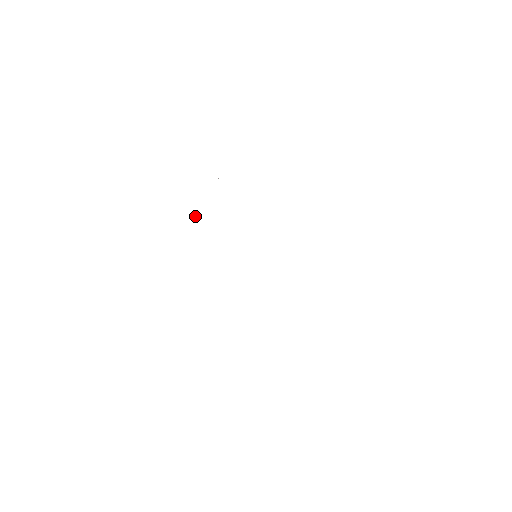
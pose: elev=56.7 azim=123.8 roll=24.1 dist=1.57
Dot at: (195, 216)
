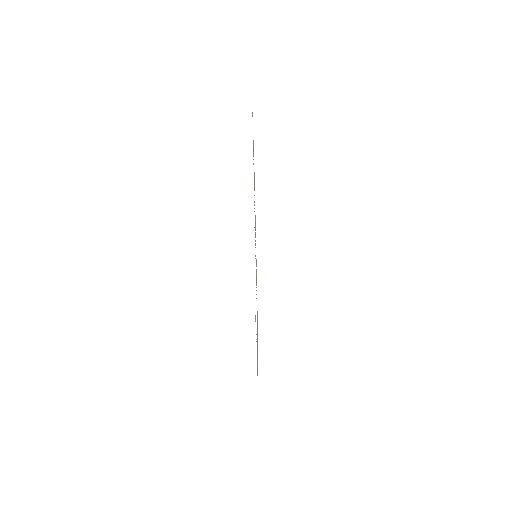
Dot at: occluded
